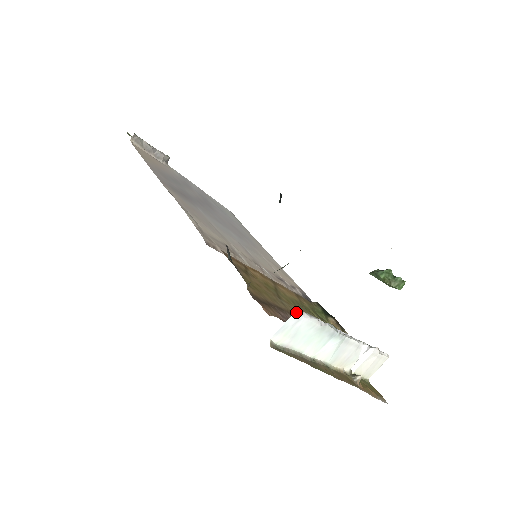
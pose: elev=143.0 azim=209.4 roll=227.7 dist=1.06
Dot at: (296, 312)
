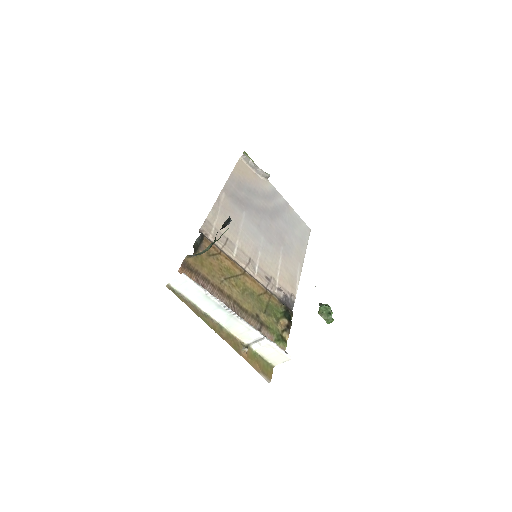
Dot at: (184, 276)
